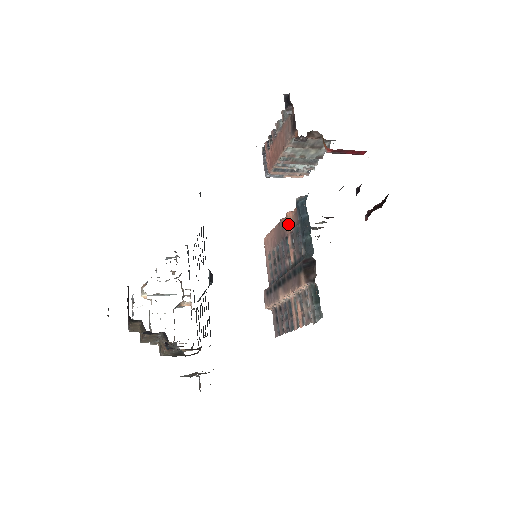
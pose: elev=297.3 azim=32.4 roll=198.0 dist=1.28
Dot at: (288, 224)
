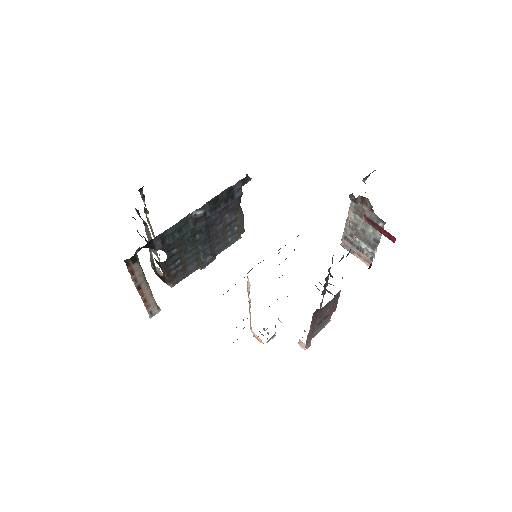
Dot at: occluded
